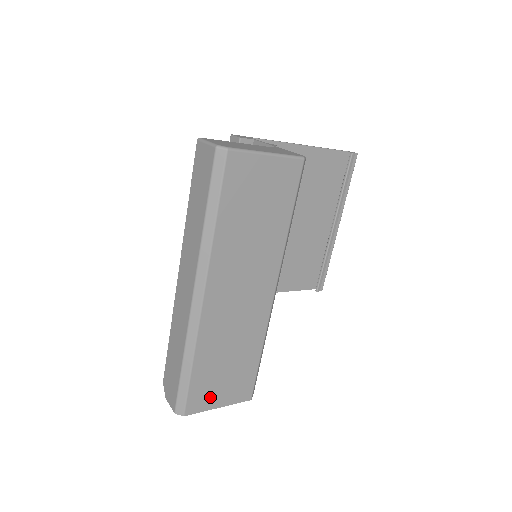
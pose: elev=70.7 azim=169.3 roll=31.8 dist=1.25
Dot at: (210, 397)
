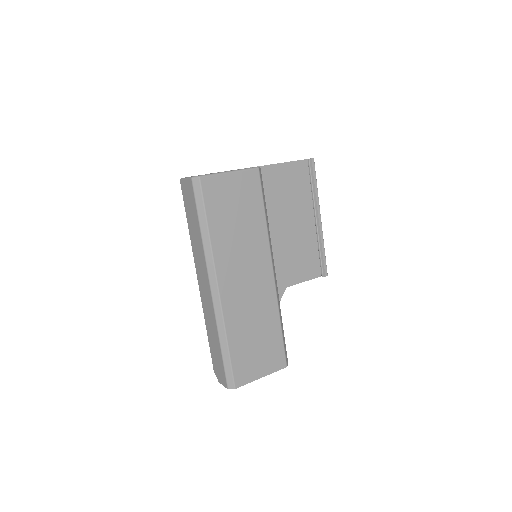
Dot at: (251, 369)
